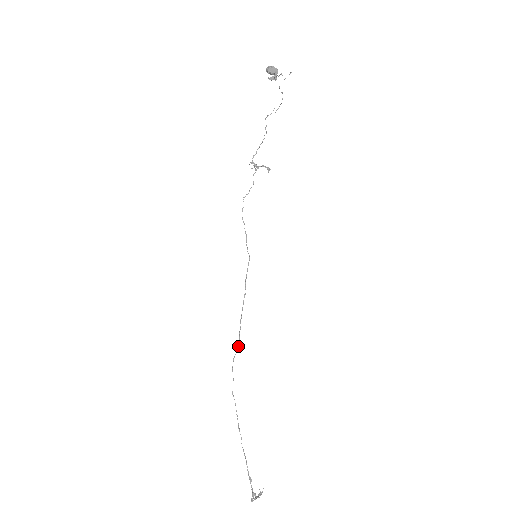
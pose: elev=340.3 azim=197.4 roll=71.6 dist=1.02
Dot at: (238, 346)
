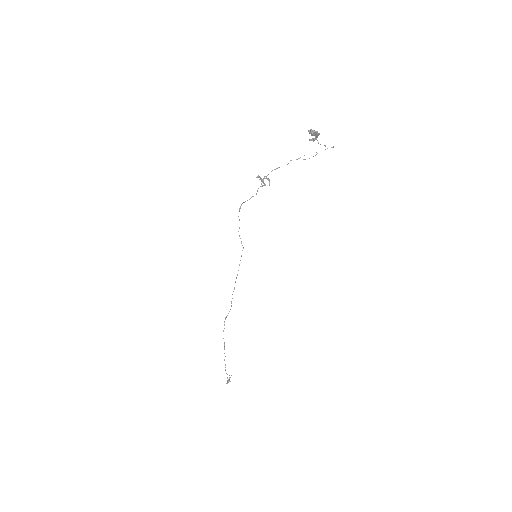
Dot at: occluded
